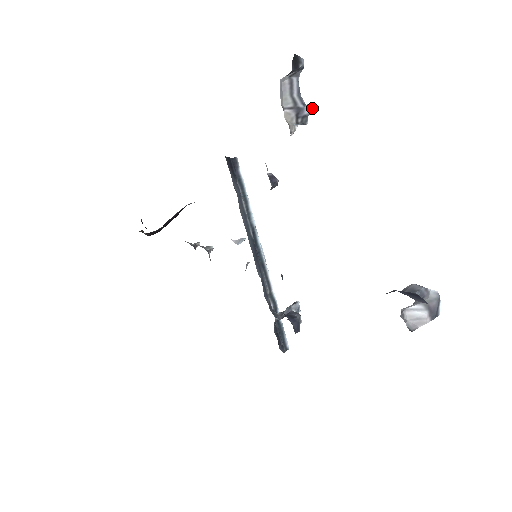
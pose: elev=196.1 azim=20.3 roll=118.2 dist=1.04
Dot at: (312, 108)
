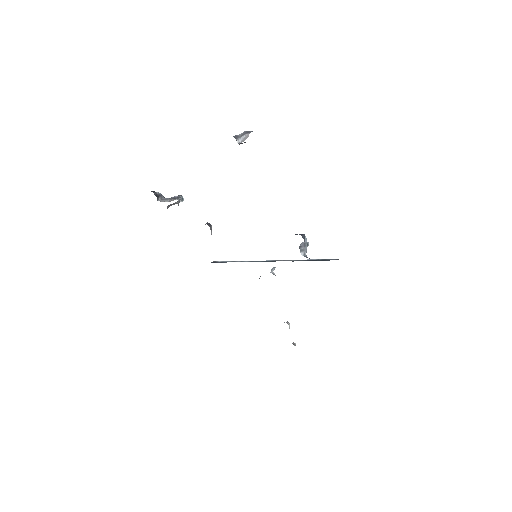
Dot at: (179, 196)
